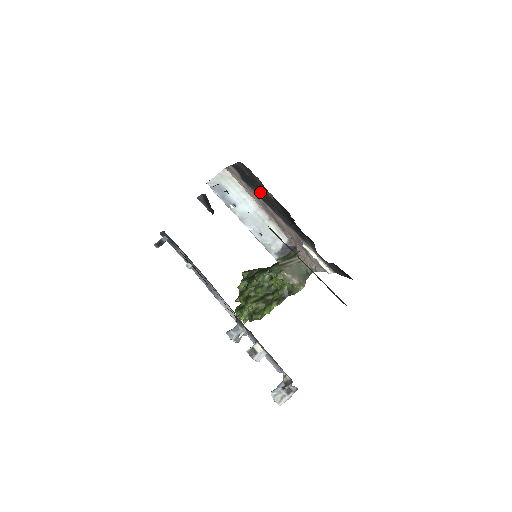
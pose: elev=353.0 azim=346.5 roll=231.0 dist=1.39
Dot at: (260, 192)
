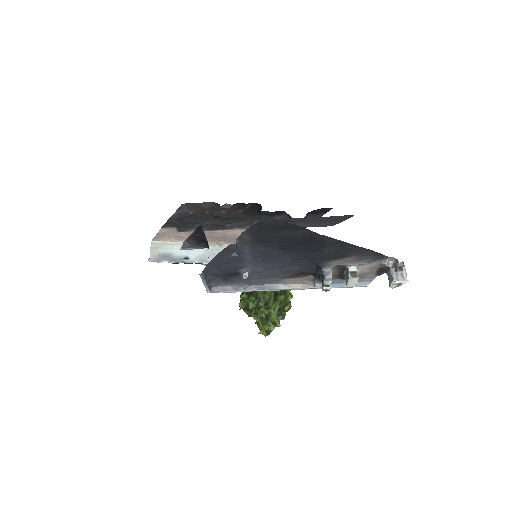
Dot at: (206, 223)
